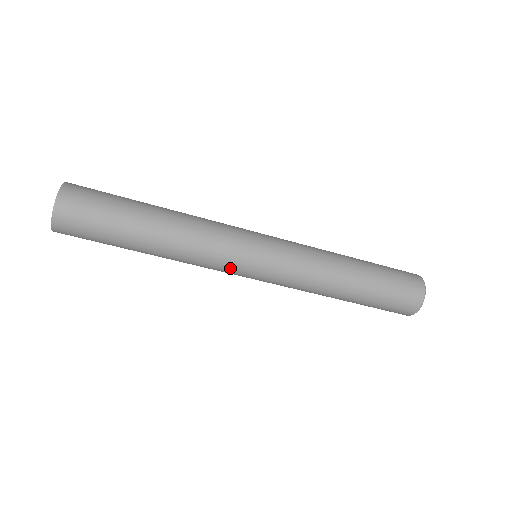
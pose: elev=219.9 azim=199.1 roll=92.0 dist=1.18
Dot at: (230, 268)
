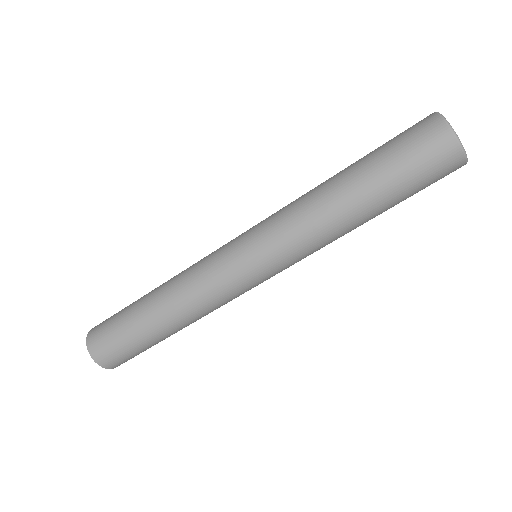
Dot at: (238, 290)
